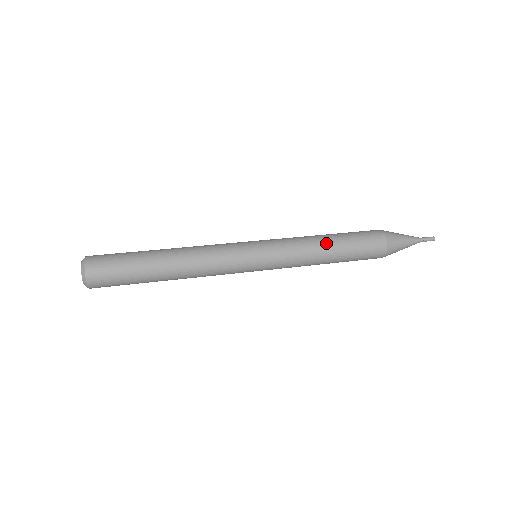
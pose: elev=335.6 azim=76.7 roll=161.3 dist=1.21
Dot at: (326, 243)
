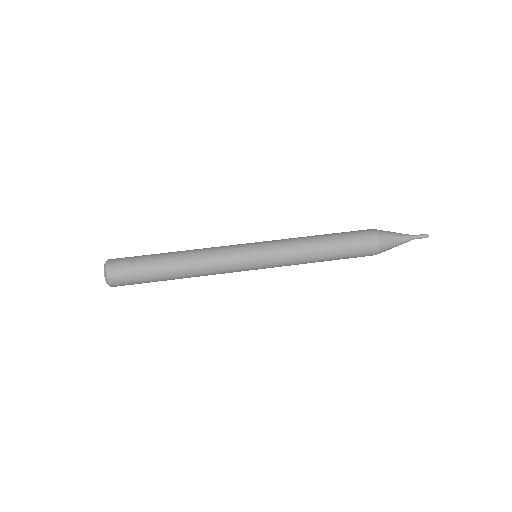
Dot at: (320, 260)
